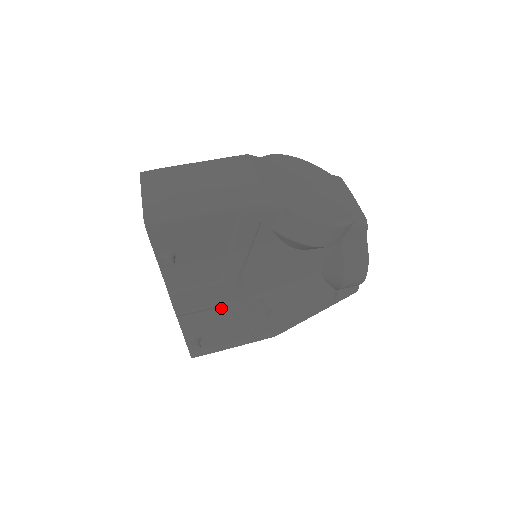
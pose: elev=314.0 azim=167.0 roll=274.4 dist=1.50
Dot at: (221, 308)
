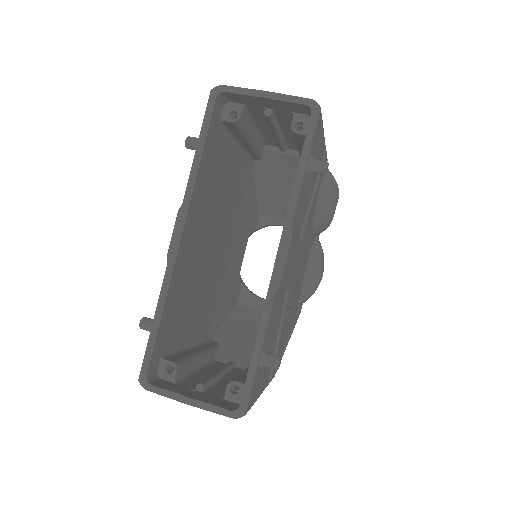
Dot at: (284, 294)
